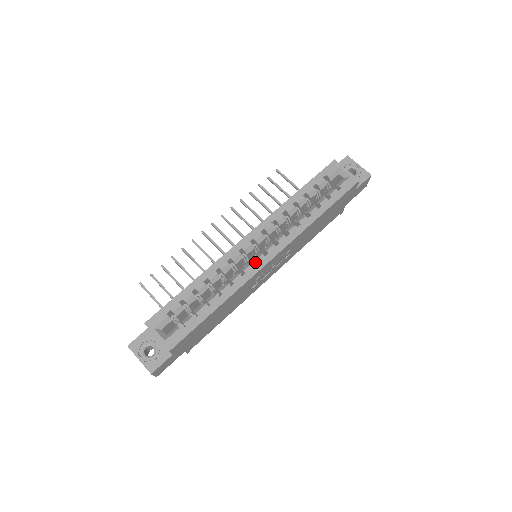
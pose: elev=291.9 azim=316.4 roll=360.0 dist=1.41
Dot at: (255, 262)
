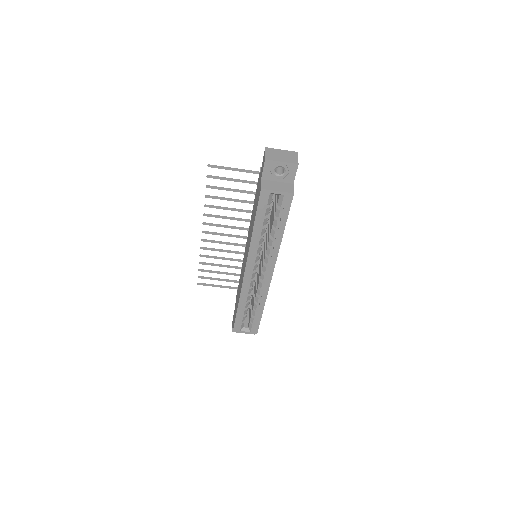
Dot at: (263, 279)
